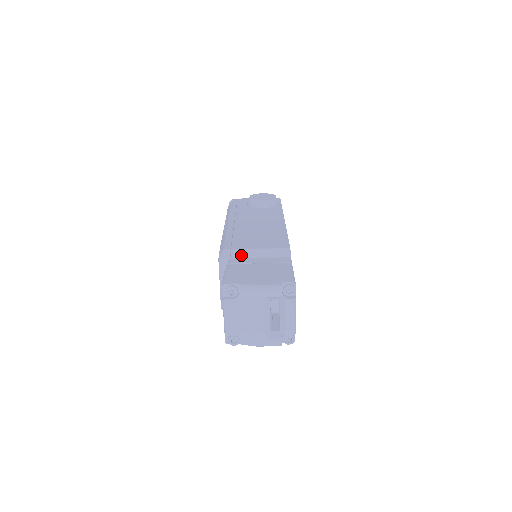
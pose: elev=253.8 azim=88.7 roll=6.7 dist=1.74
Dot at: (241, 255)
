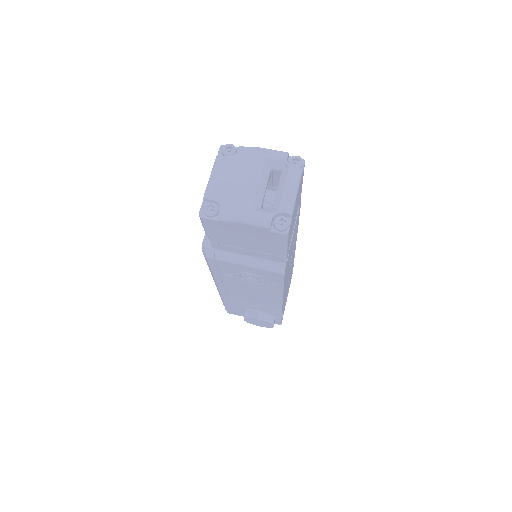
Dot at: occluded
